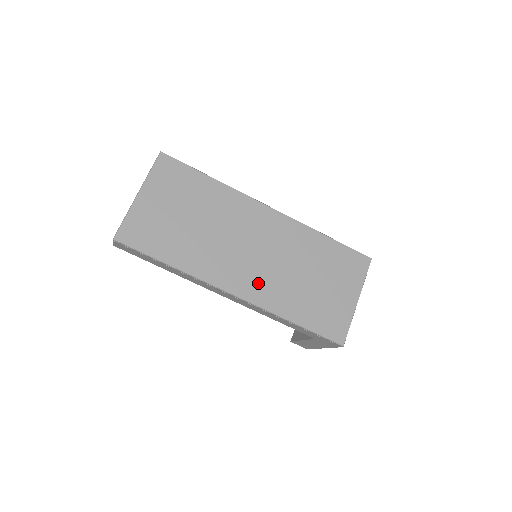
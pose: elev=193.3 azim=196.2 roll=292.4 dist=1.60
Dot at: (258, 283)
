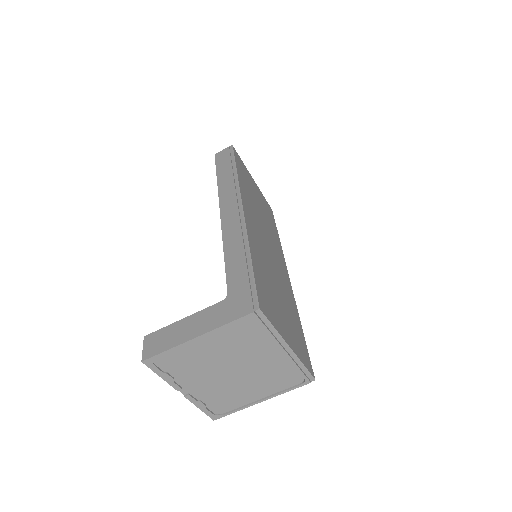
Dot at: (256, 235)
